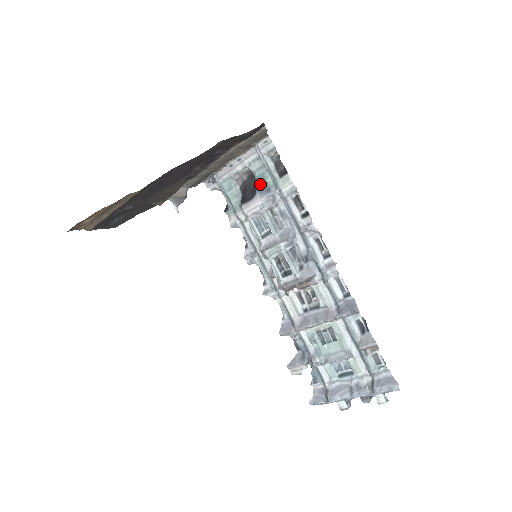
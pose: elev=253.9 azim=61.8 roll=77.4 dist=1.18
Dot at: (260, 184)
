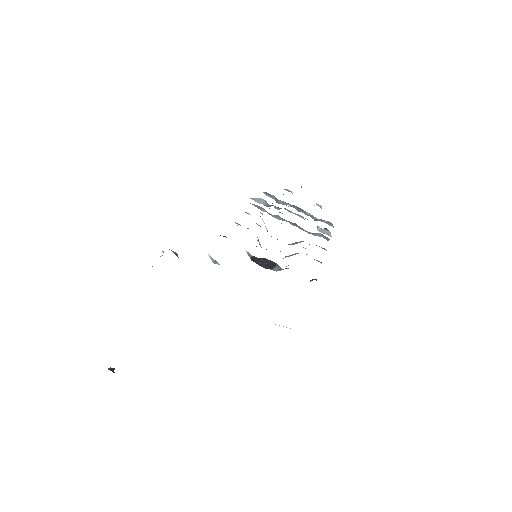
Dot at: (280, 268)
